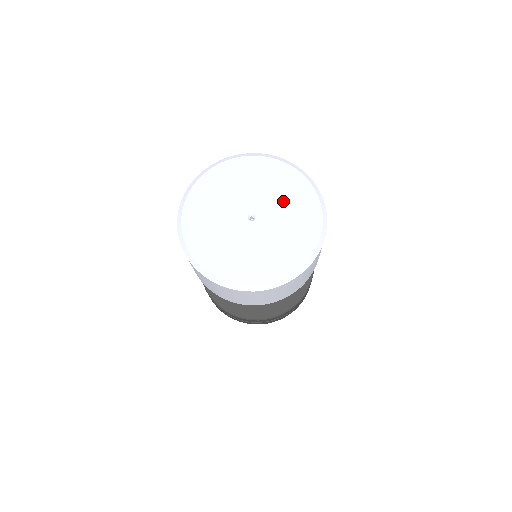
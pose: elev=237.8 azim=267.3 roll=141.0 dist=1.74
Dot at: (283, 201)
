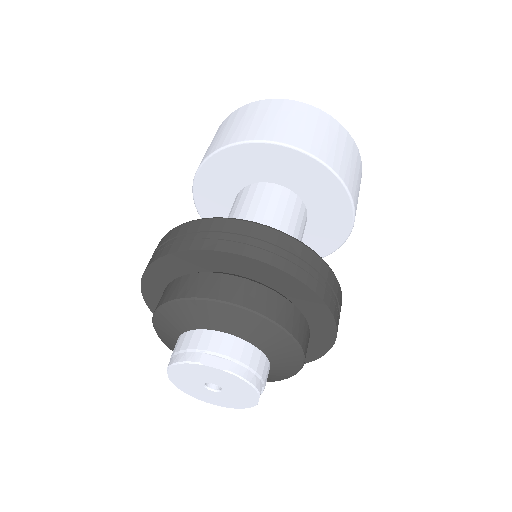
Dot at: occluded
